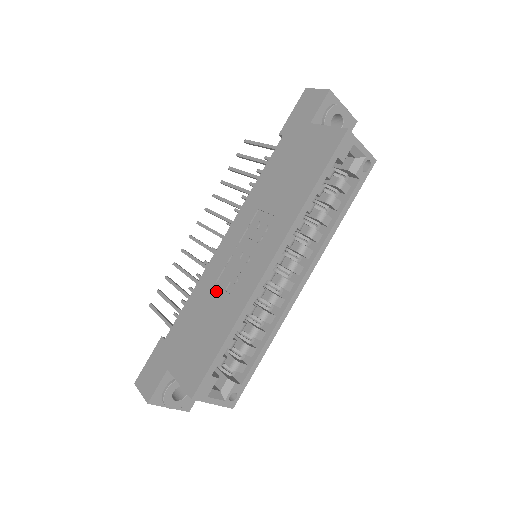
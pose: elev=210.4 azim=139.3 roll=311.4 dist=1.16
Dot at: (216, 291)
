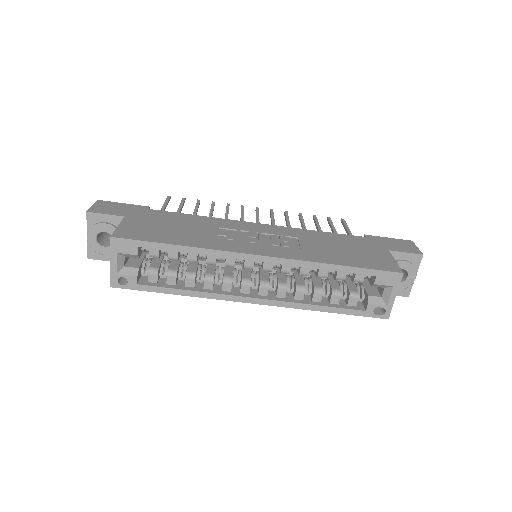
Dot at: (213, 229)
